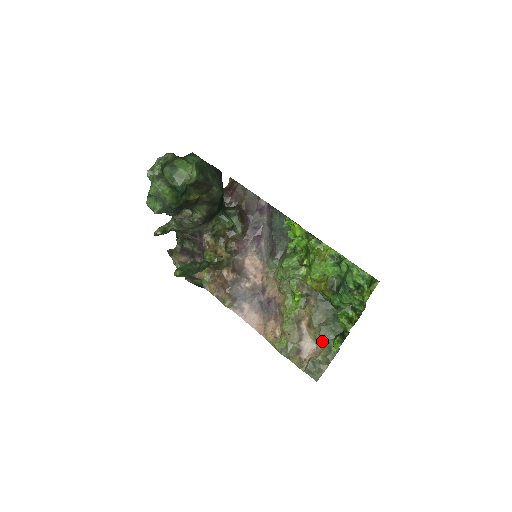
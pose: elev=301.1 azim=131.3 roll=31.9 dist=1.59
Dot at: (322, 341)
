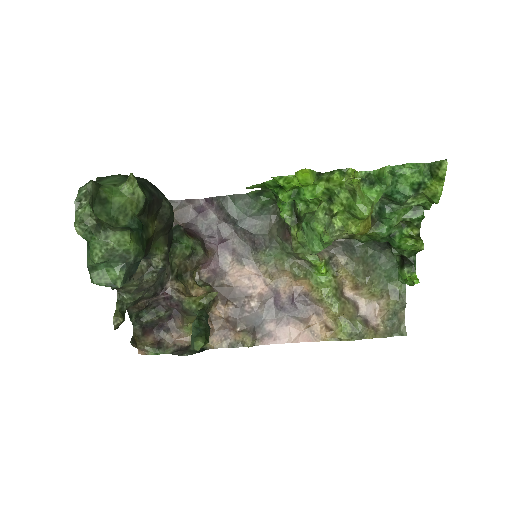
Dot at: (382, 291)
